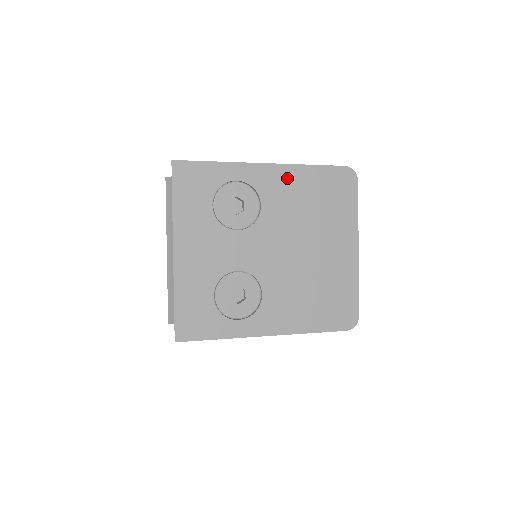
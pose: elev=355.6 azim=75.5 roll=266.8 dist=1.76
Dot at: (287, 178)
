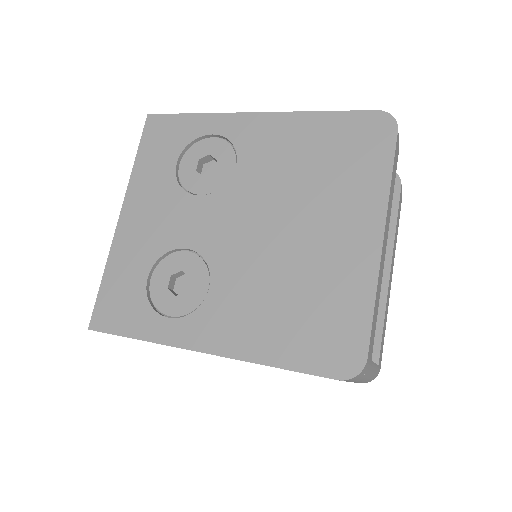
Dot at: (281, 130)
